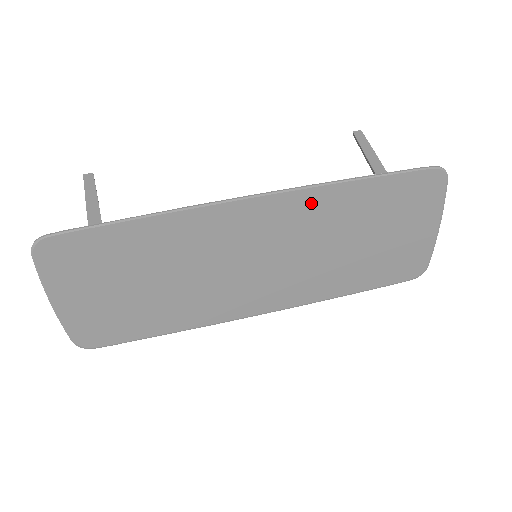
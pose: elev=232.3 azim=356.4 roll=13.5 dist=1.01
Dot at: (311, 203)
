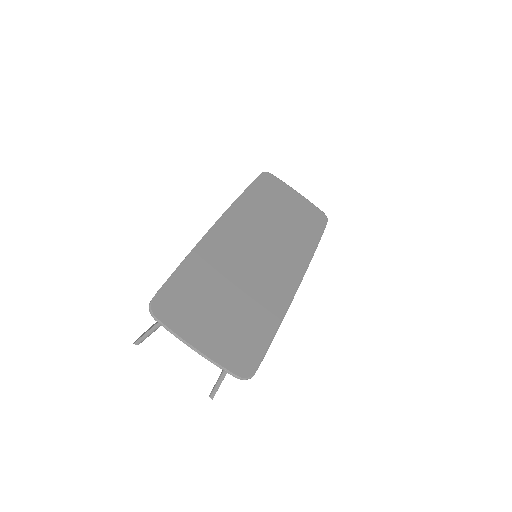
Dot at: (242, 211)
